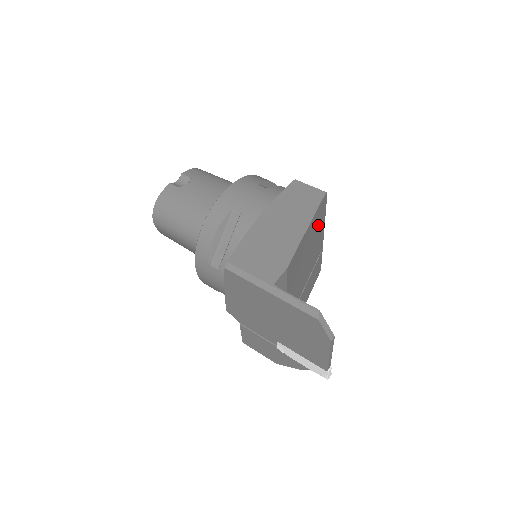
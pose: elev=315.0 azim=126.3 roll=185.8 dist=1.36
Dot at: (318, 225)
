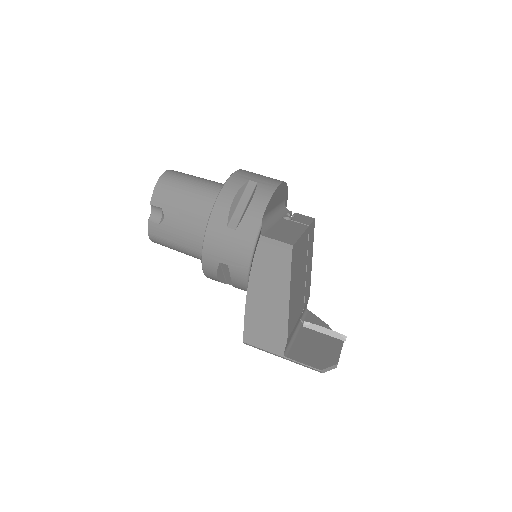
Dot at: (297, 260)
